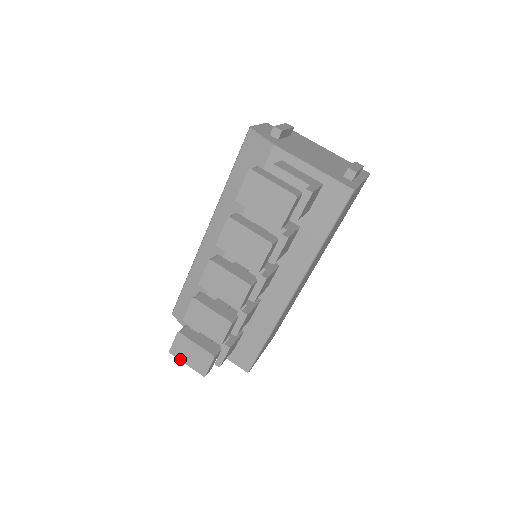
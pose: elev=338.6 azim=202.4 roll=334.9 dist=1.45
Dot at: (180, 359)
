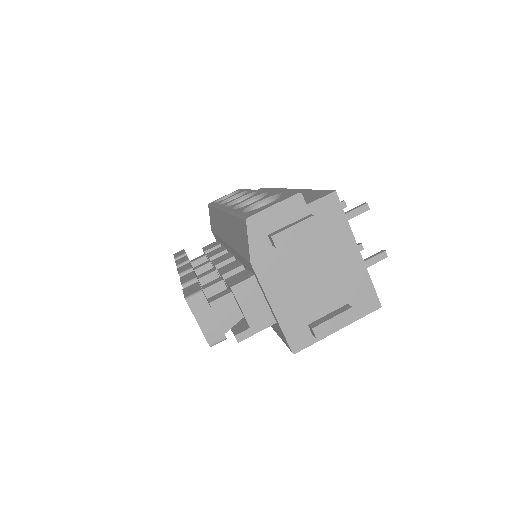
Dot at: occluded
